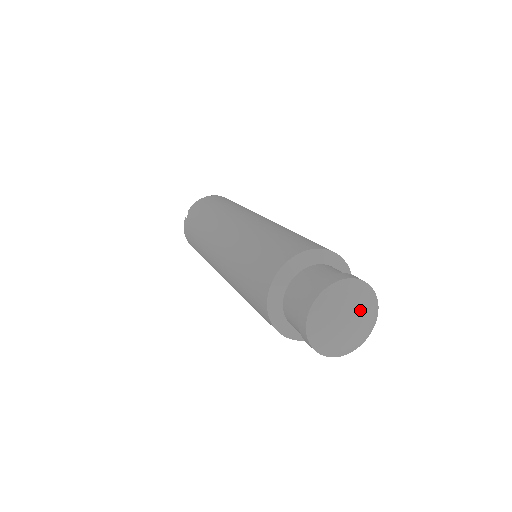
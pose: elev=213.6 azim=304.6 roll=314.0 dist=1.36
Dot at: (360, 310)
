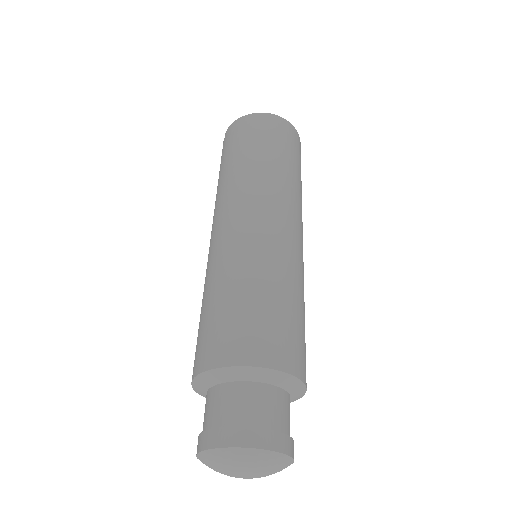
Dot at: (253, 471)
